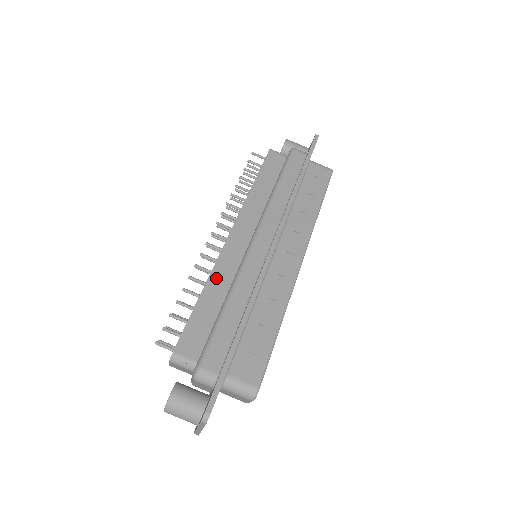
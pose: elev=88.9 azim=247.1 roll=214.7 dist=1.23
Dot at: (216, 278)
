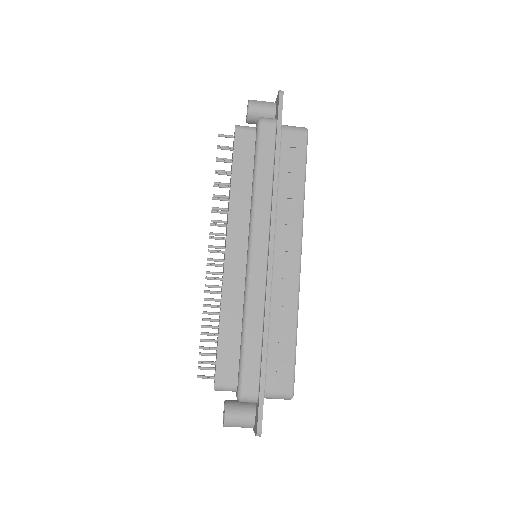
Dot at: (228, 302)
